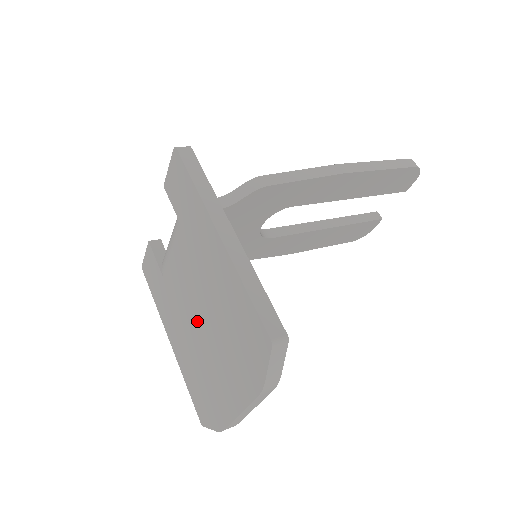
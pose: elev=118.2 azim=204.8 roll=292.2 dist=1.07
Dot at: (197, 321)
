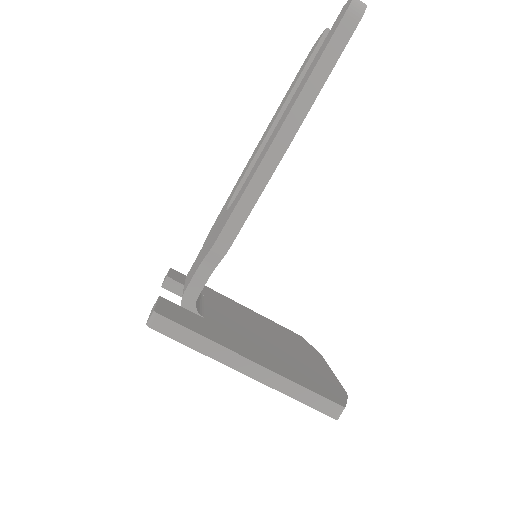
Dot at: occluded
